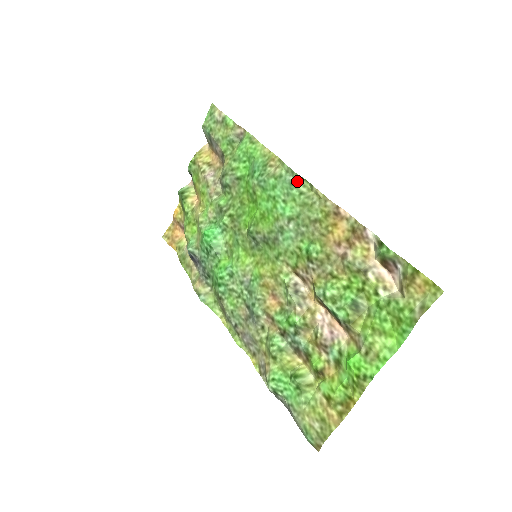
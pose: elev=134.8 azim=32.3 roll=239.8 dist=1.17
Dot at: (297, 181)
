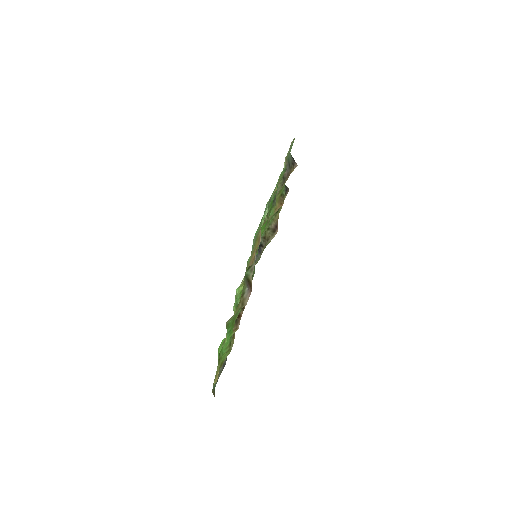
Dot at: (267, 209)
